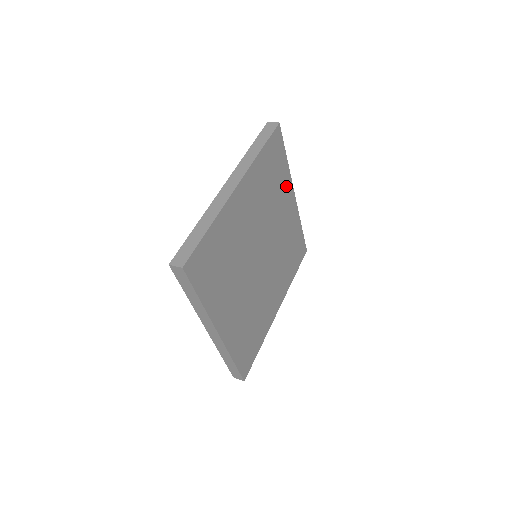
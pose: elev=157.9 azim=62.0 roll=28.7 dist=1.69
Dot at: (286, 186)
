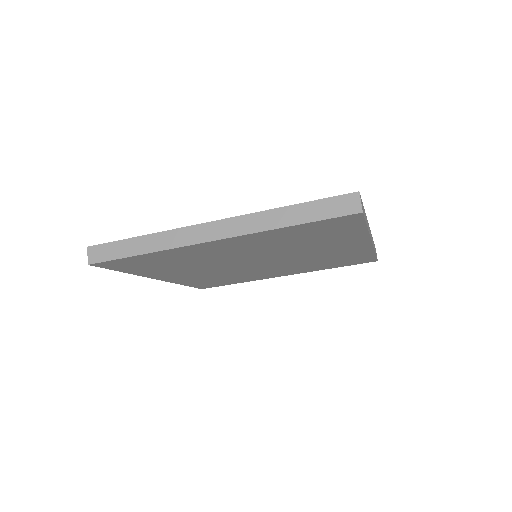
Dot at: (351, 239)
